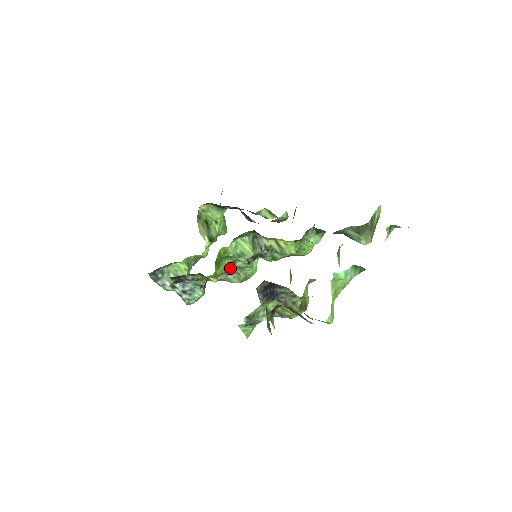
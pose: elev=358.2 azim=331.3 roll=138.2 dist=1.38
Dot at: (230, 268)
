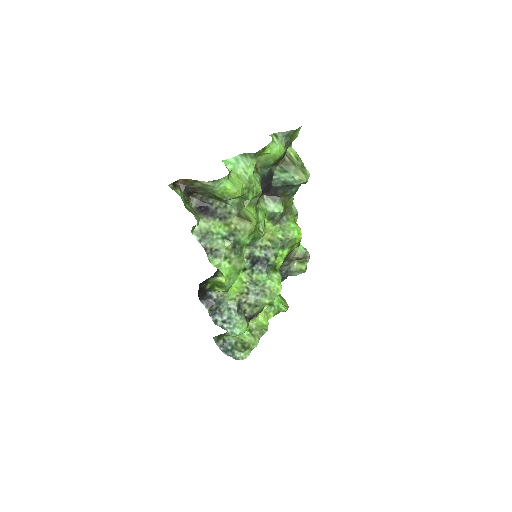
Dot at: (251, 285)
